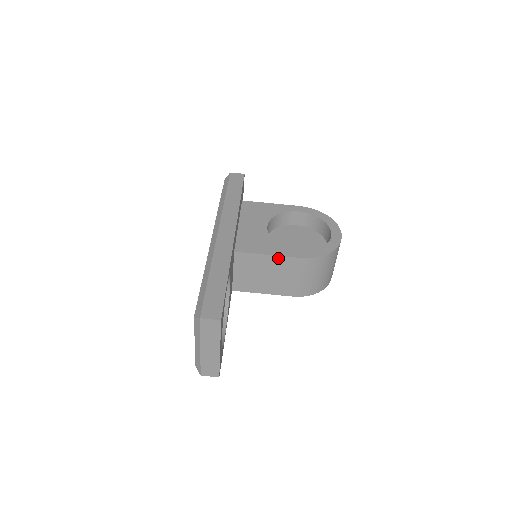
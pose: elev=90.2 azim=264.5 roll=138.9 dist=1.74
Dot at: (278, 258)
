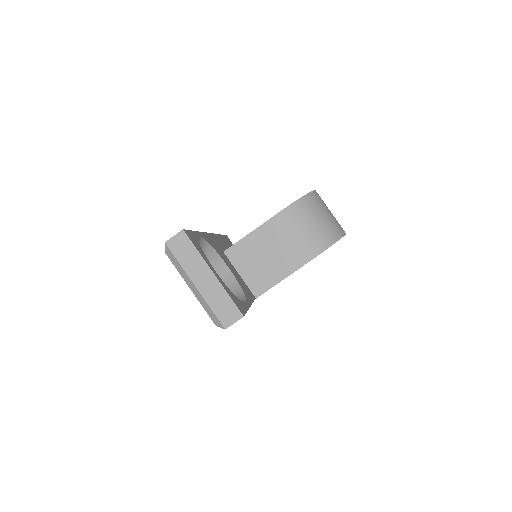
Dot at: (262, 228)
